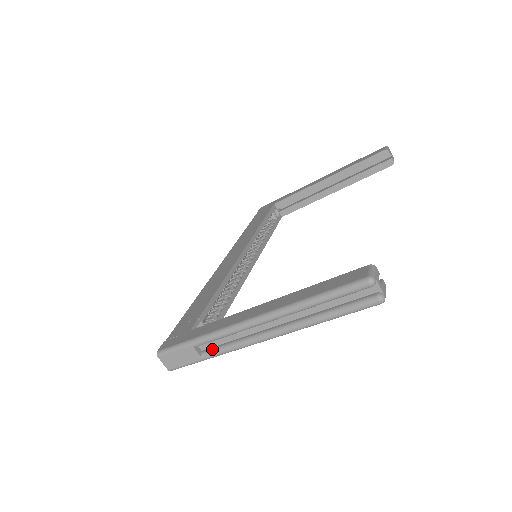
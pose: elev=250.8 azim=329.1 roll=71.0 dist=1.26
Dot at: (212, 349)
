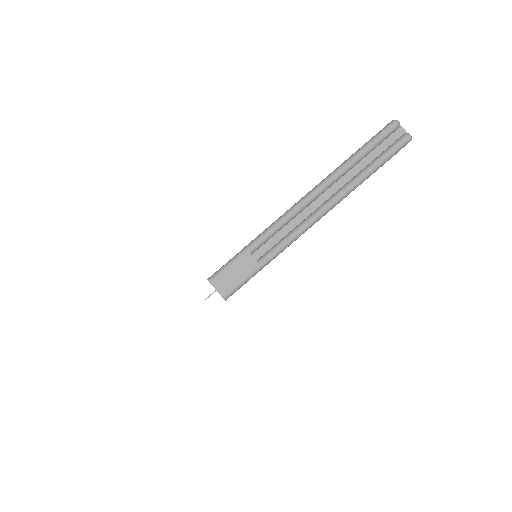
Dot at: (268, 250)
